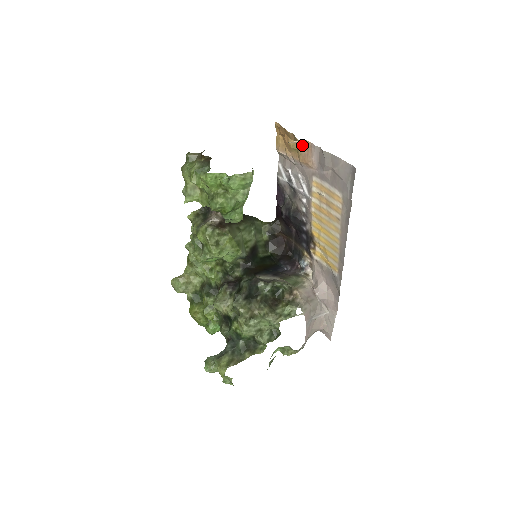
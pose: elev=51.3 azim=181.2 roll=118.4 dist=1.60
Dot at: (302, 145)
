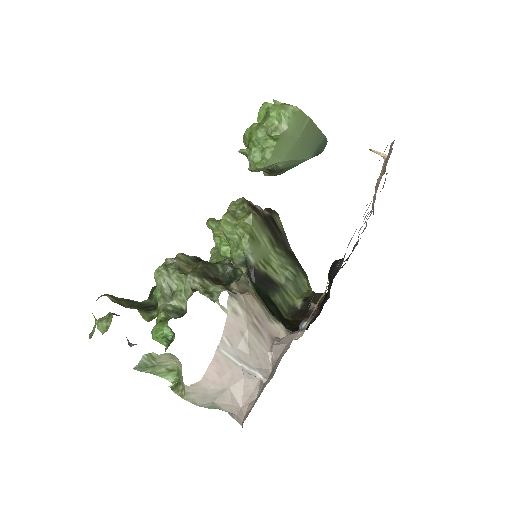
Dot at: occluded
